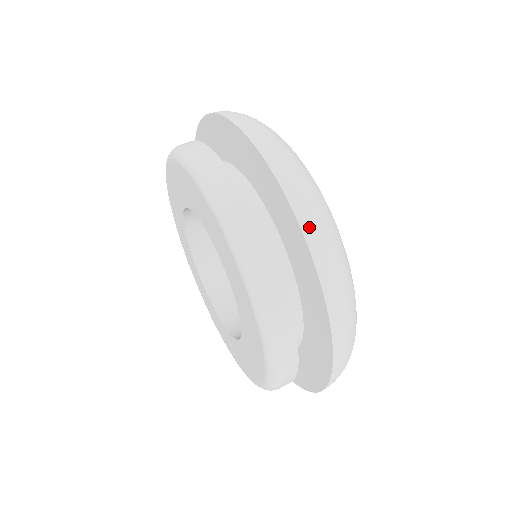
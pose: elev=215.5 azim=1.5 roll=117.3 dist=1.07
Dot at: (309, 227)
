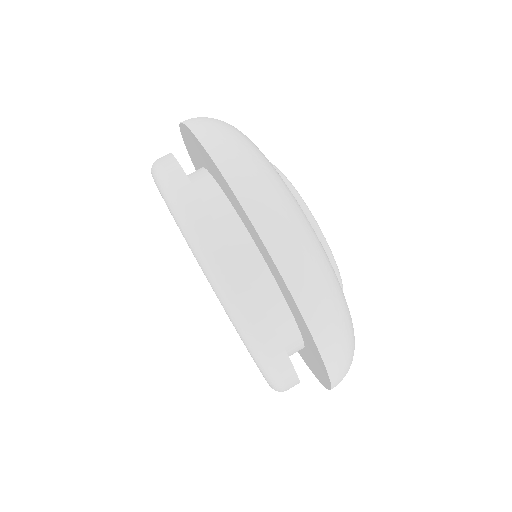
Dot at: (337, 380)
